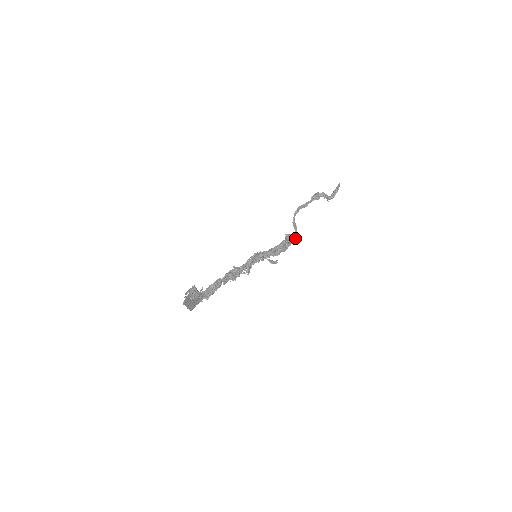
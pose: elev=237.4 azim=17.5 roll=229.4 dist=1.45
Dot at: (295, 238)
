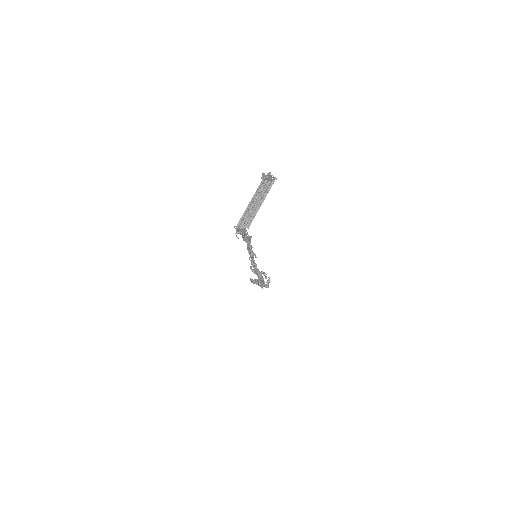
Dot at: (262, 287)
